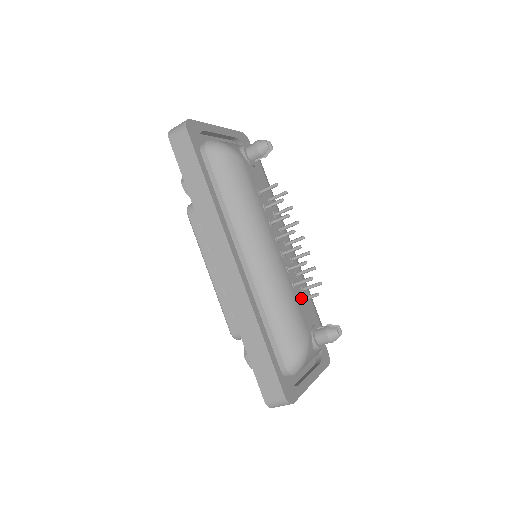
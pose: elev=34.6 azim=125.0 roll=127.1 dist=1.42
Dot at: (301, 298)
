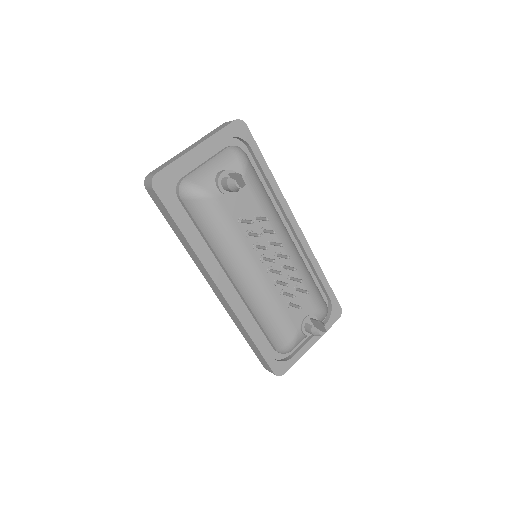
Dot at: (290, 304)
